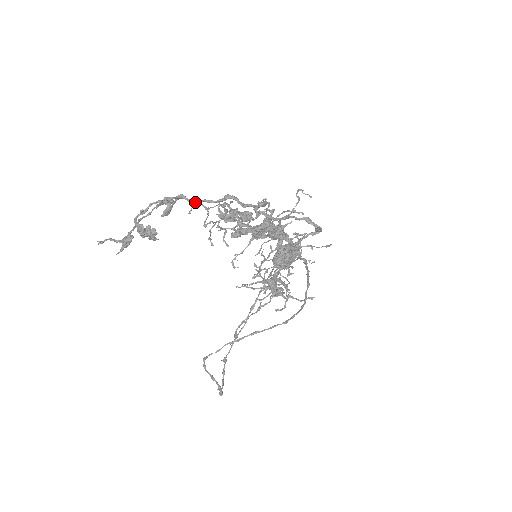
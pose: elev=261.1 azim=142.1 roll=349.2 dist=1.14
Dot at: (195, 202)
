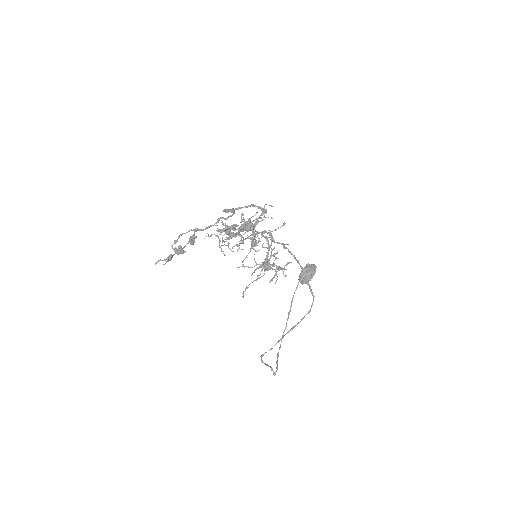
Dot at: occluded
